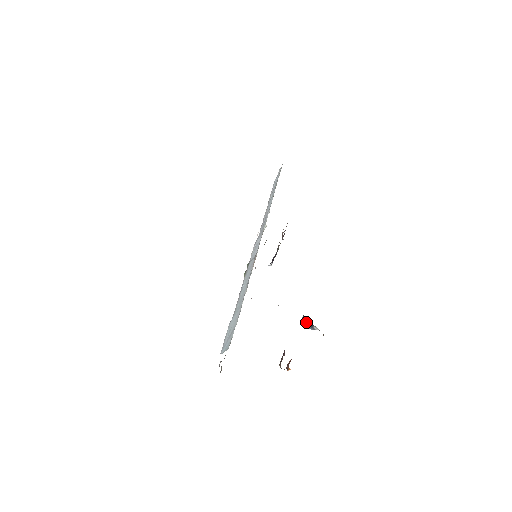
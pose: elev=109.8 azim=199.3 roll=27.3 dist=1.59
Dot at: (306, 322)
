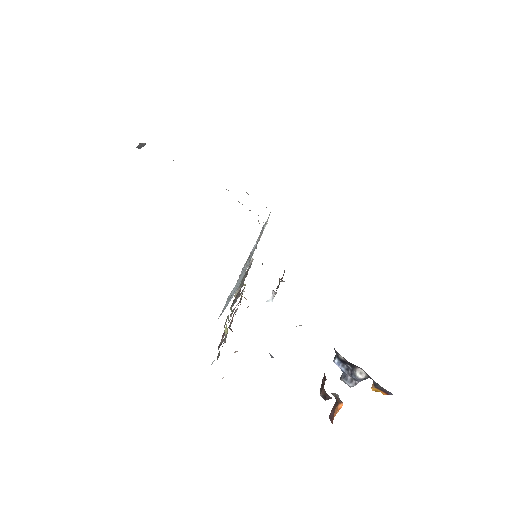
Dot at: (341, 368)
